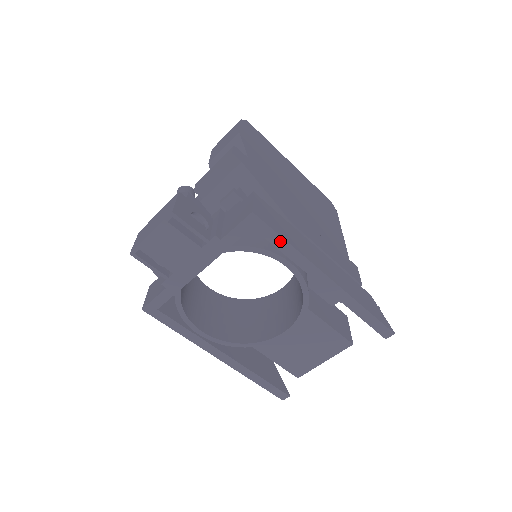
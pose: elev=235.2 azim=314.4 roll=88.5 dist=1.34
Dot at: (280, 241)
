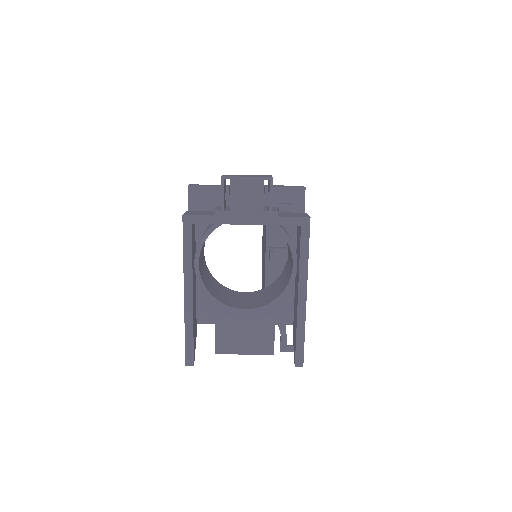
Dot at: (306, 247)
